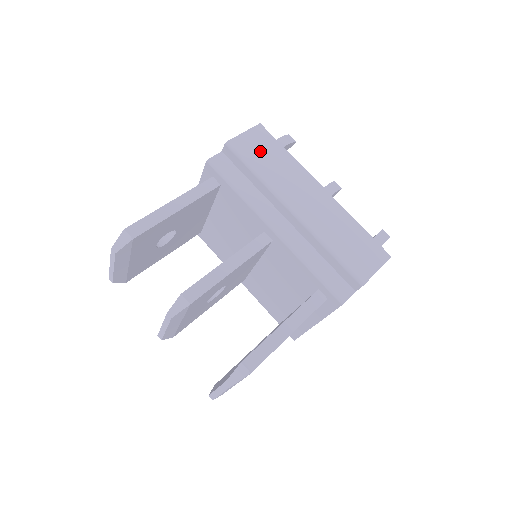
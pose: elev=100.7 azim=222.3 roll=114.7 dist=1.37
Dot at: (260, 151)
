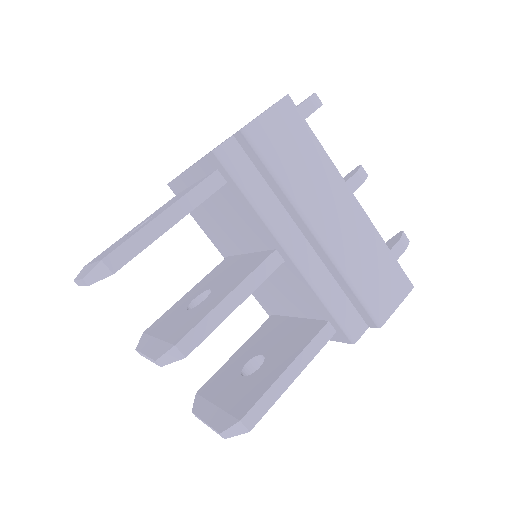
Dot at: (285, 142)
